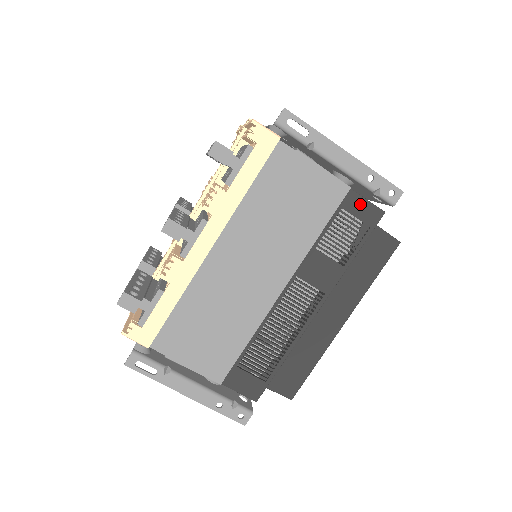
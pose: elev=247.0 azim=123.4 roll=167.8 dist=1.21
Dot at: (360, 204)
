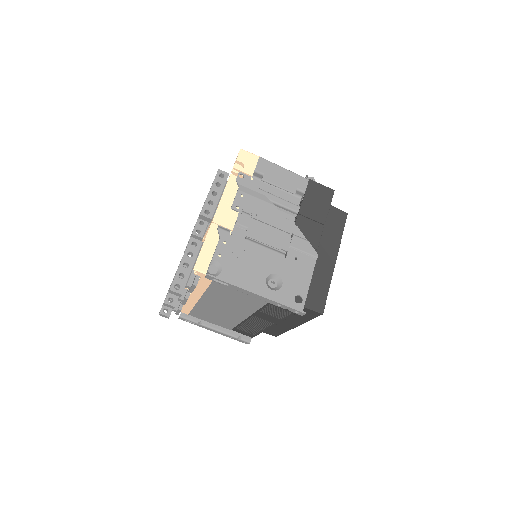
Dot at: occluded
